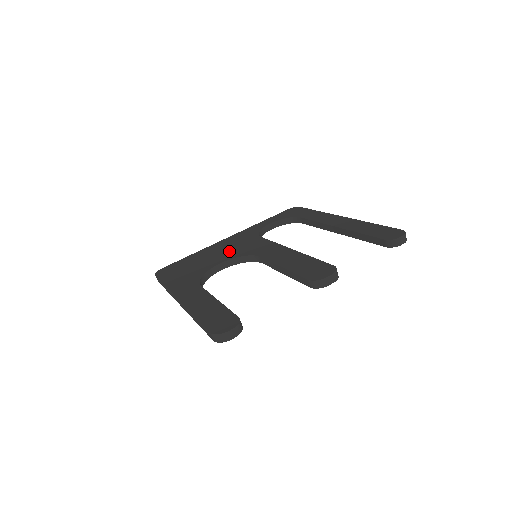
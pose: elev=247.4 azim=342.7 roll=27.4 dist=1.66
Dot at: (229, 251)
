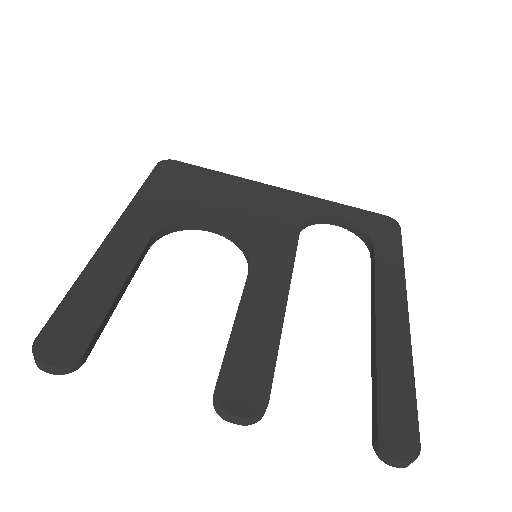
Dot at: (247, 214)
